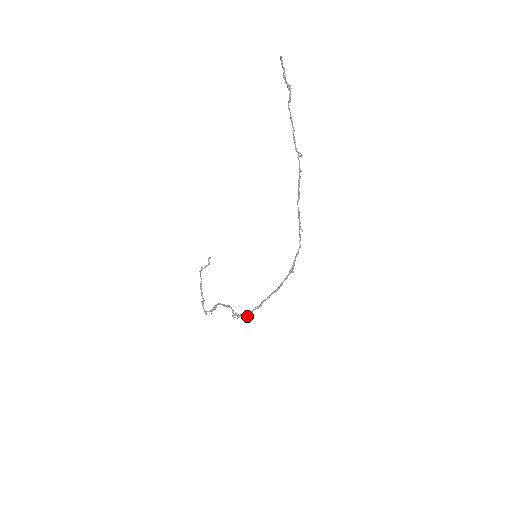
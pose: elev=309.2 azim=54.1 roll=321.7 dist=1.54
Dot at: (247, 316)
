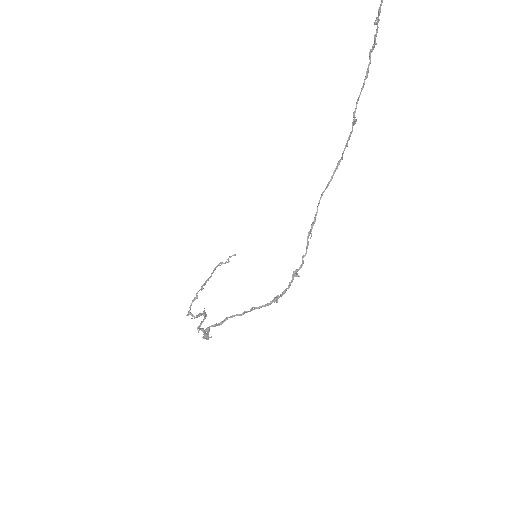
Dot at: (206, 335)
